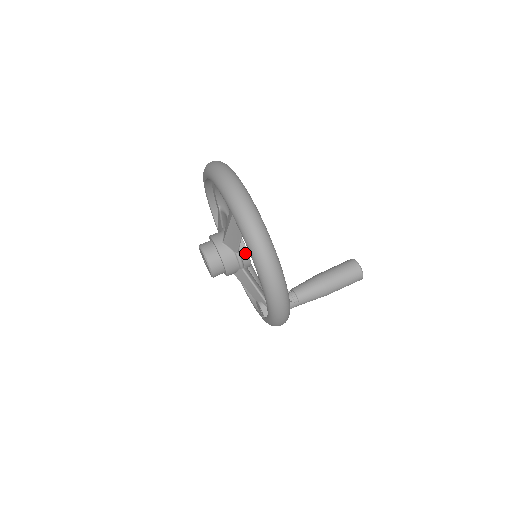
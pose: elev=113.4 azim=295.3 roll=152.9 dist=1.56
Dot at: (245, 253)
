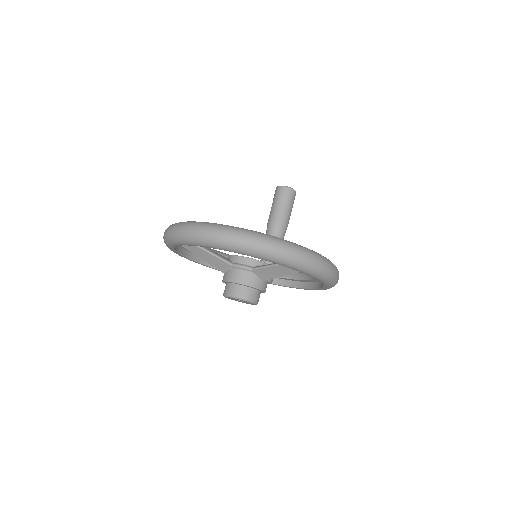
Dot at: occluded
